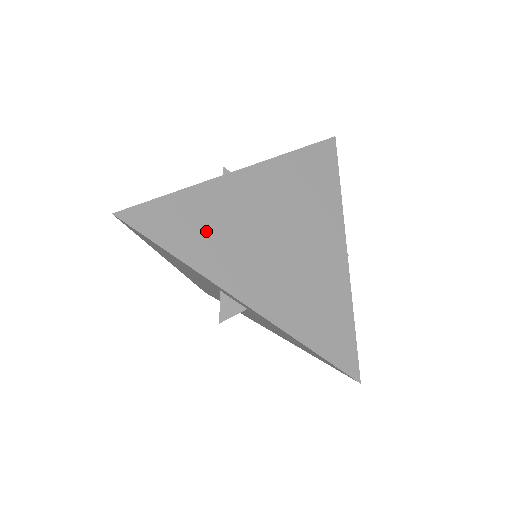
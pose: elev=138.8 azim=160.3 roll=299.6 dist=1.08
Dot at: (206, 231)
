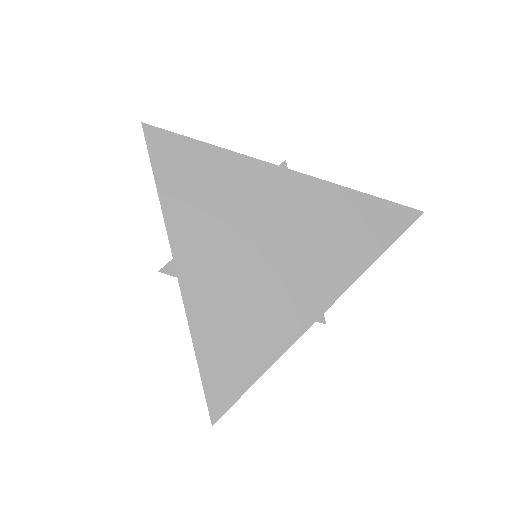
Dot at: (202, 191)
